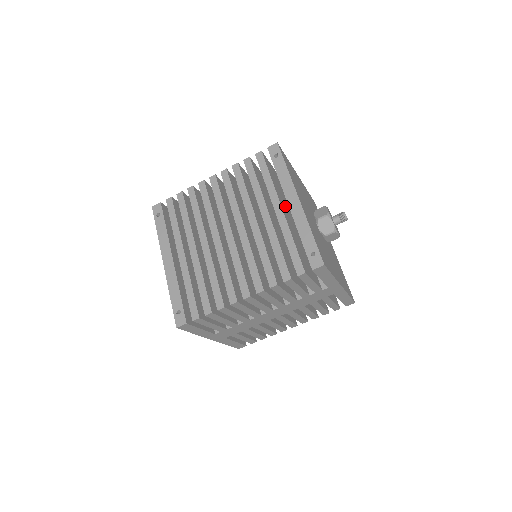
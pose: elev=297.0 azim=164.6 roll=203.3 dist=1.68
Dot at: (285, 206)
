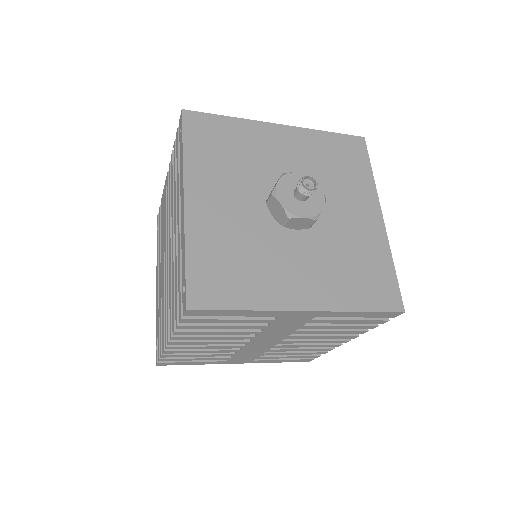
Dot at: occluded
